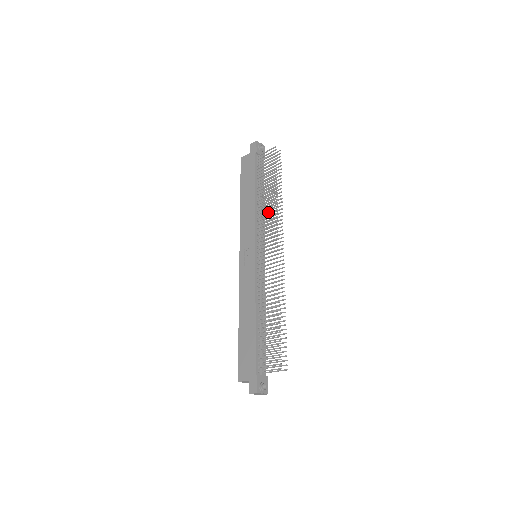
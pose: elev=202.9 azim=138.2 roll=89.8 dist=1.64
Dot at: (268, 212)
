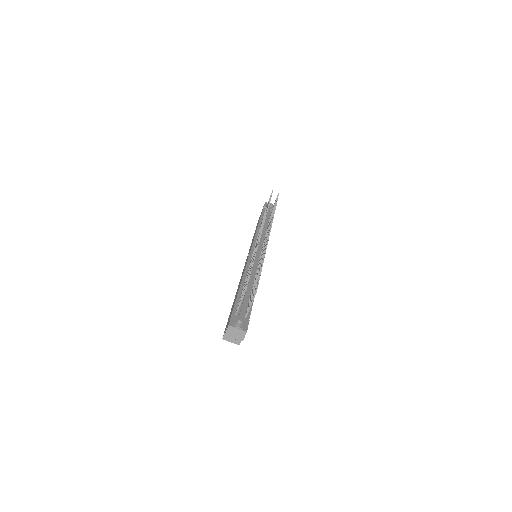
Dot at: (262, 222)
